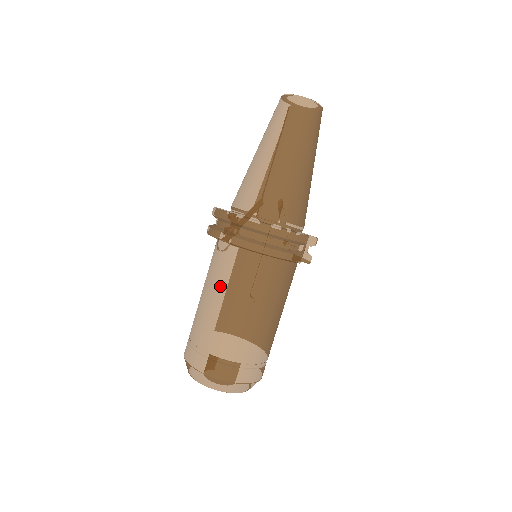
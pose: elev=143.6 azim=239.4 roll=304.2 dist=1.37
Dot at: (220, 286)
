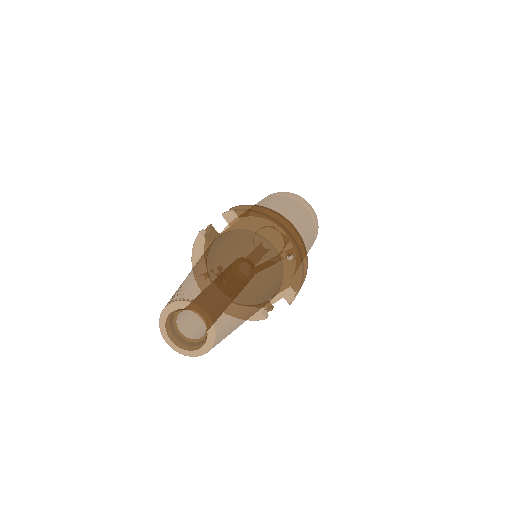
Dot at: occluded
